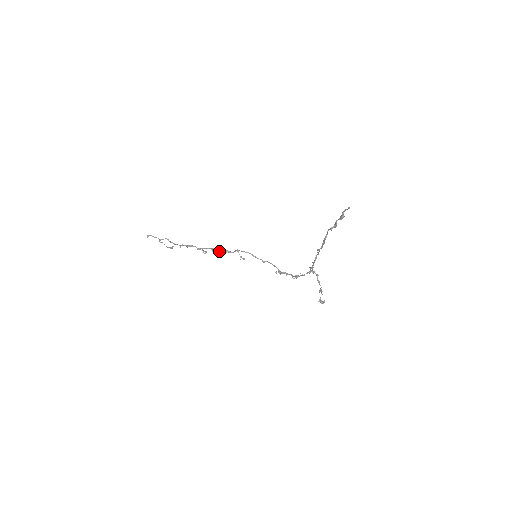
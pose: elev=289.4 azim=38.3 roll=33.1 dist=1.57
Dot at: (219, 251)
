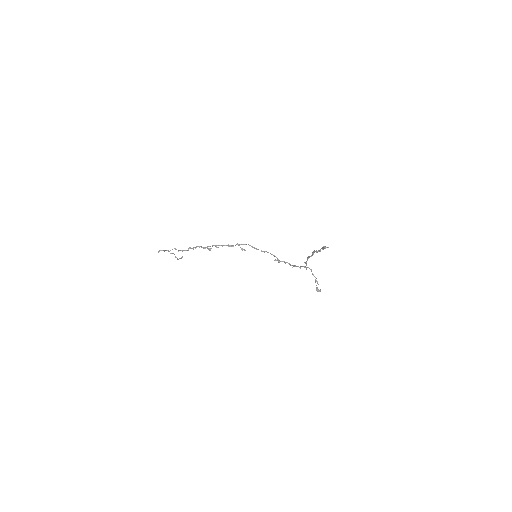
Dot at: (222, 246)
